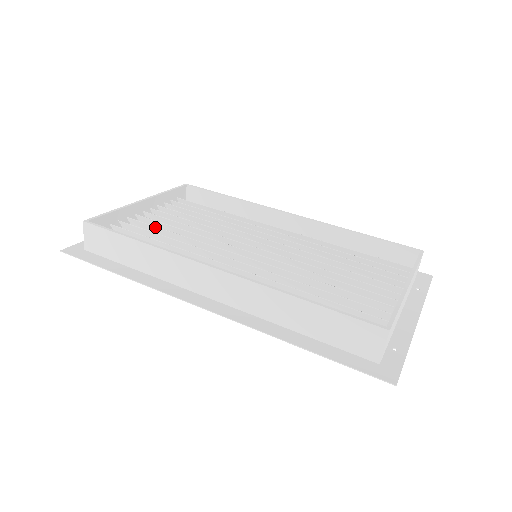
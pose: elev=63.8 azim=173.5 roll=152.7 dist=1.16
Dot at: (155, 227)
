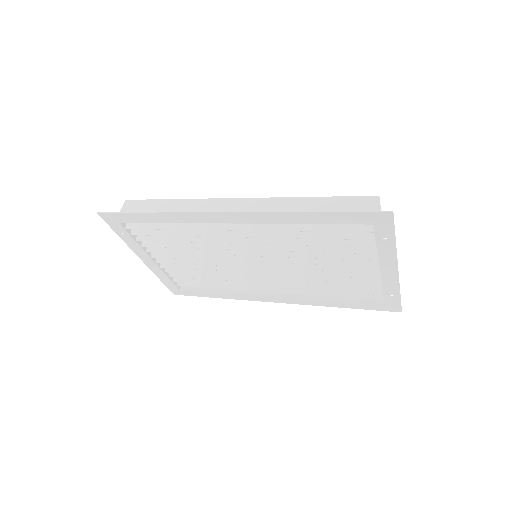
Dot at: occluded
